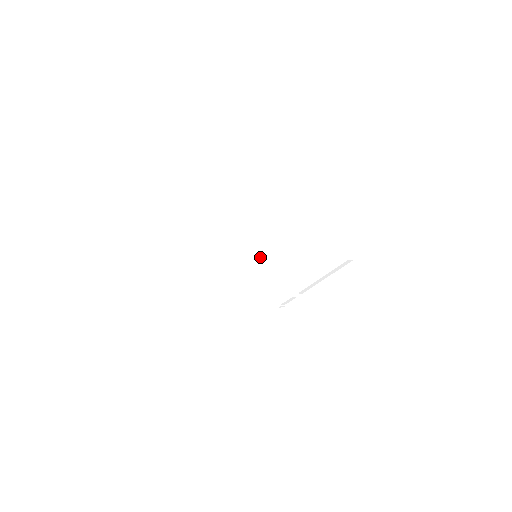
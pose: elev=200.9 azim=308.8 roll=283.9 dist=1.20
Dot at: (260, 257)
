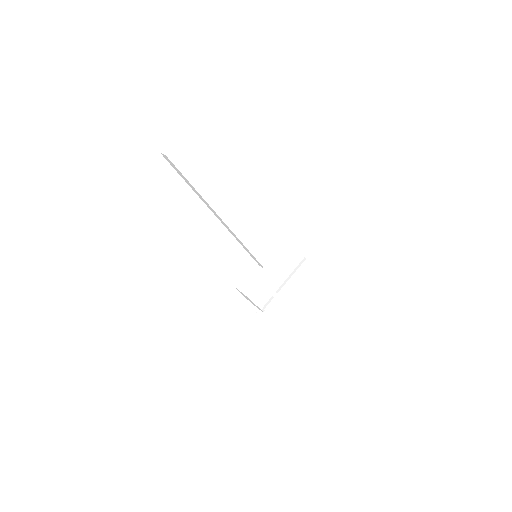
Dot at: (261, 253)
